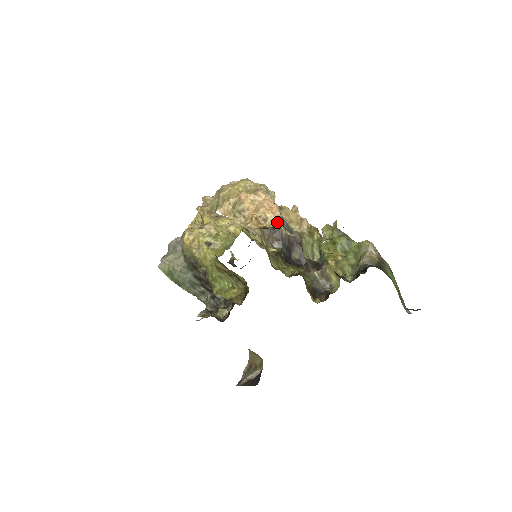
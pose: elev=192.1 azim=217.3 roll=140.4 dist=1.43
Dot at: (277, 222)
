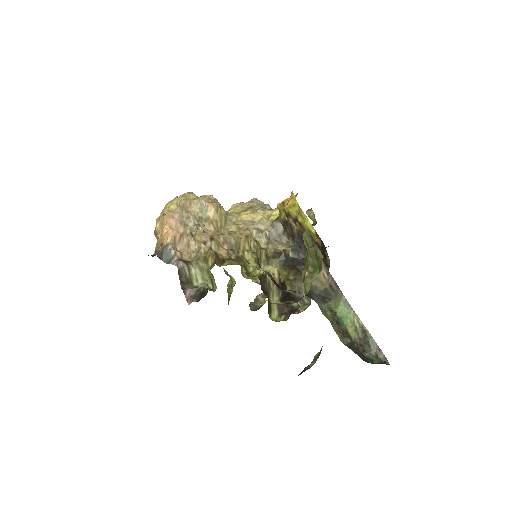
Dot at: (287, 217)
